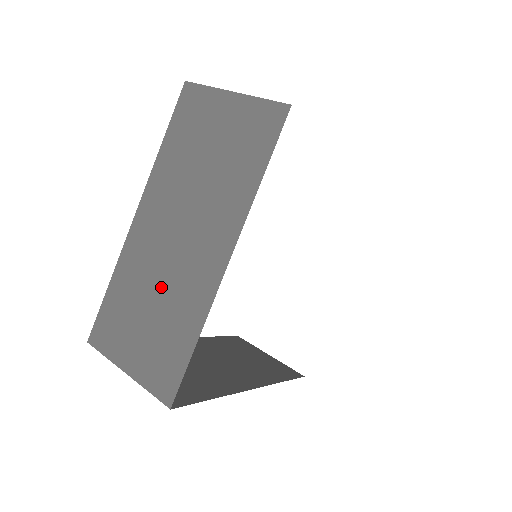
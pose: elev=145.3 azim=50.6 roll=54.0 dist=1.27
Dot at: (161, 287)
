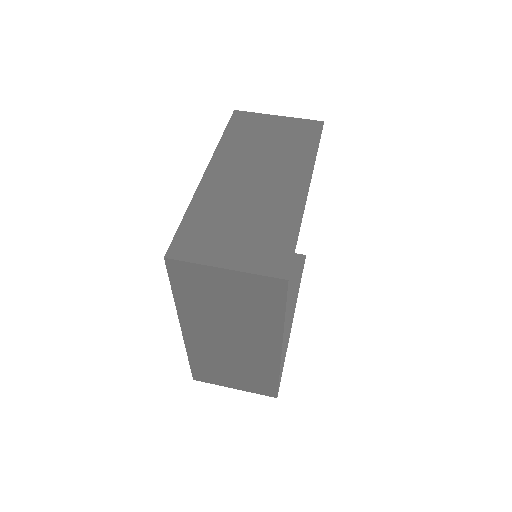
Dot at: (234, 360)
